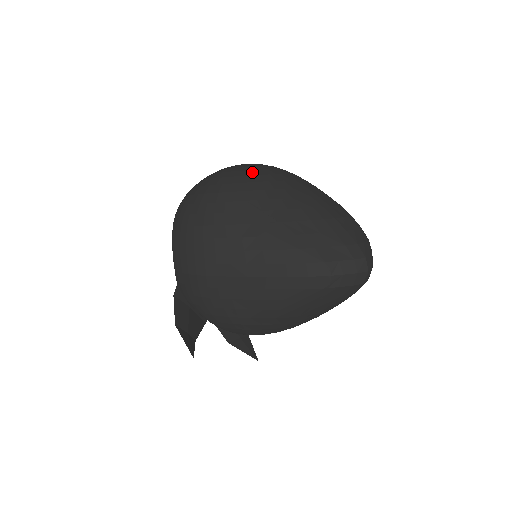
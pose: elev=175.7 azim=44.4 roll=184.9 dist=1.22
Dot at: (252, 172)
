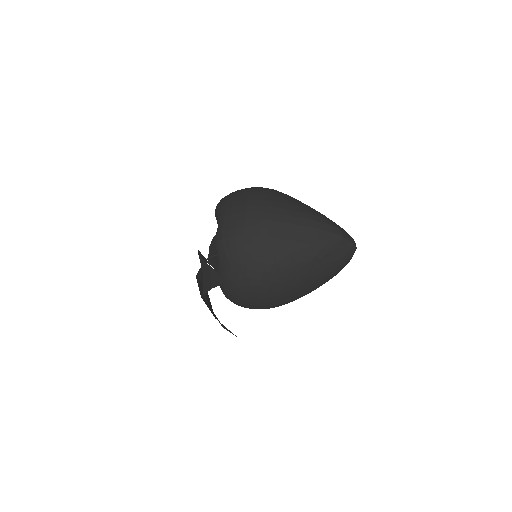
Dot at: occluded
